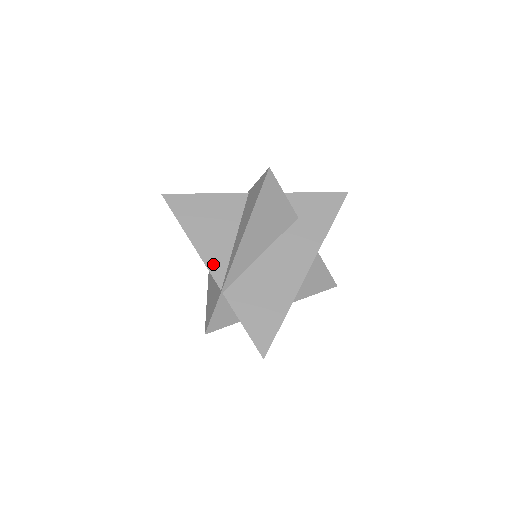
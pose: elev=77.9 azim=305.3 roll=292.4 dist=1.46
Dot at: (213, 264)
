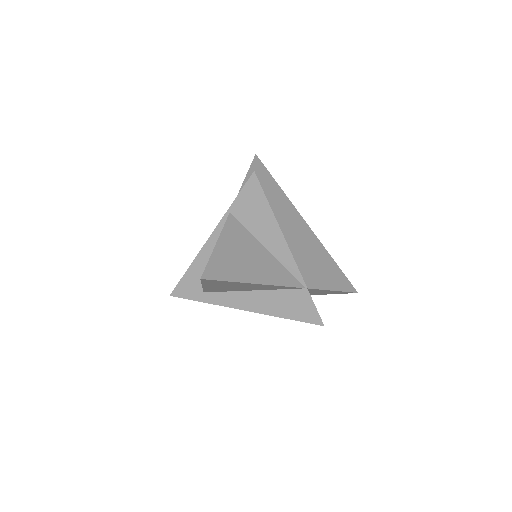
Dot at: (283, 280)
